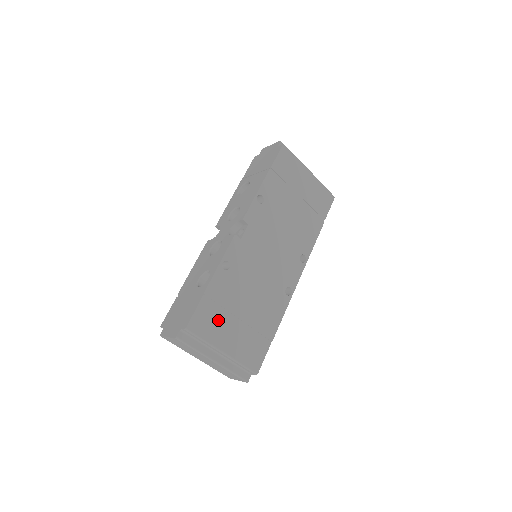
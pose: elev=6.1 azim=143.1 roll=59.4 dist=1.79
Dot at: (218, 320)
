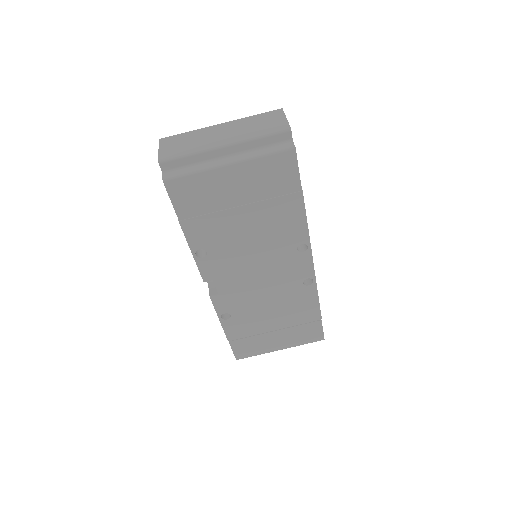
Dot at: (256, 342)
